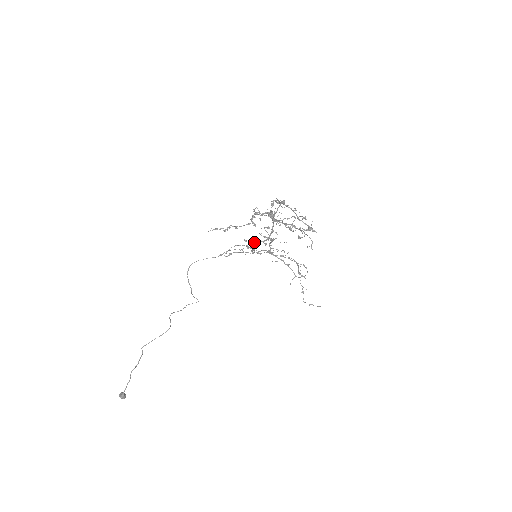
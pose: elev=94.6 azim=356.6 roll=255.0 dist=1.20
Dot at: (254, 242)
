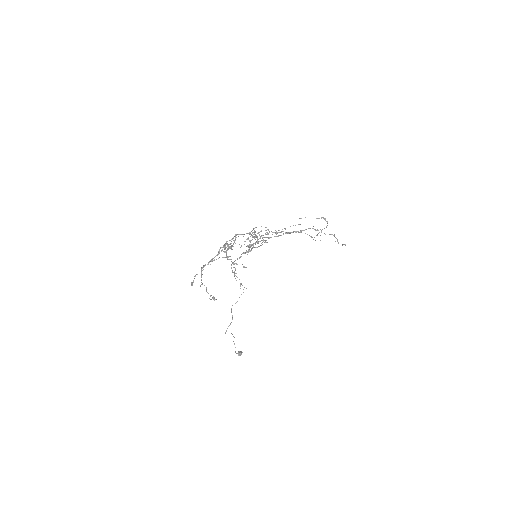
Dot at: (251, 245)
